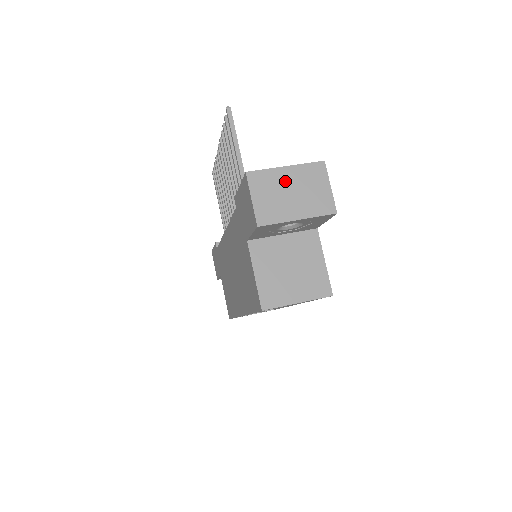
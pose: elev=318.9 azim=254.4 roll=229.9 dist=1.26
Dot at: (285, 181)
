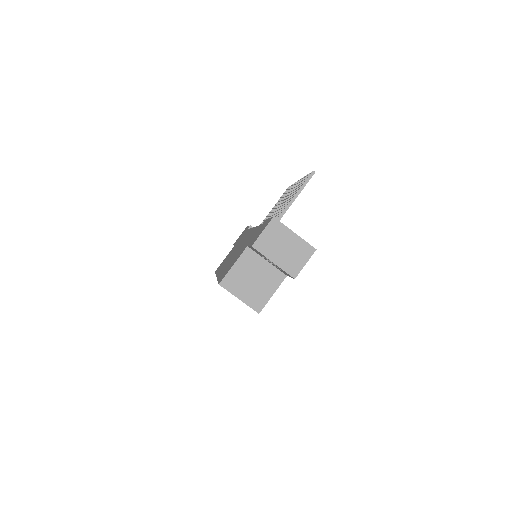
Dot at: (287, 239)
